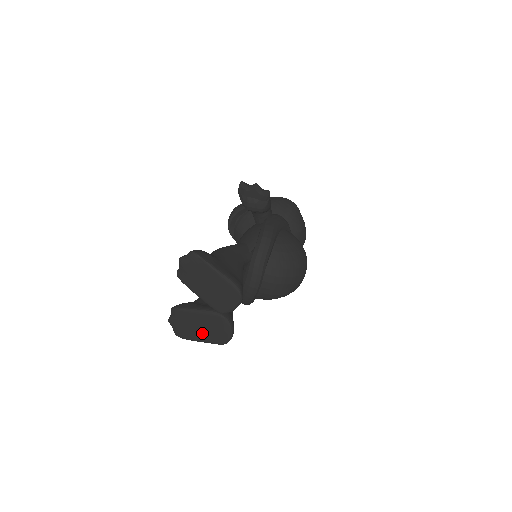
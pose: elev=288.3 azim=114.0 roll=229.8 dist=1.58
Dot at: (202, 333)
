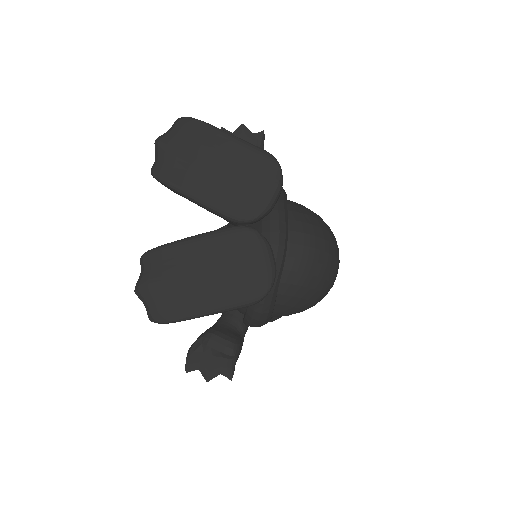
Dot at: (212, 286)
